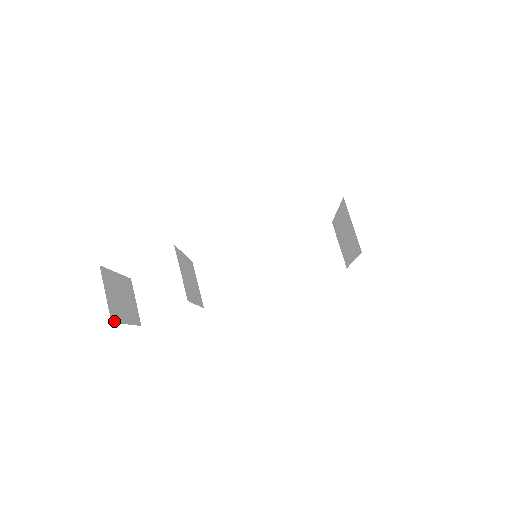
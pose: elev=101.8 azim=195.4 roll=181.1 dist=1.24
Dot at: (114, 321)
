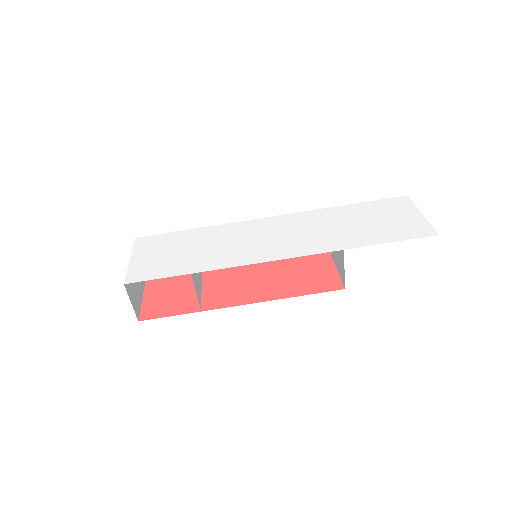
Dot at: (139, 315)
